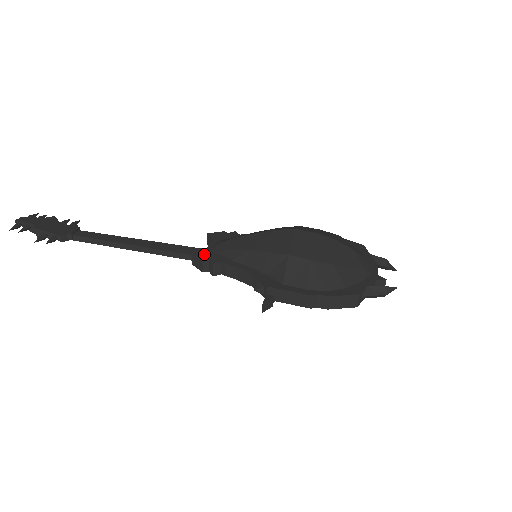
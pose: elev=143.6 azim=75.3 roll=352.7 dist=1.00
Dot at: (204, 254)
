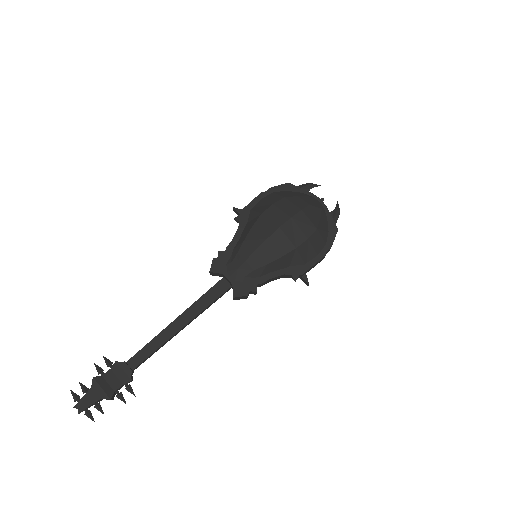
Dot at: (240, 291)
